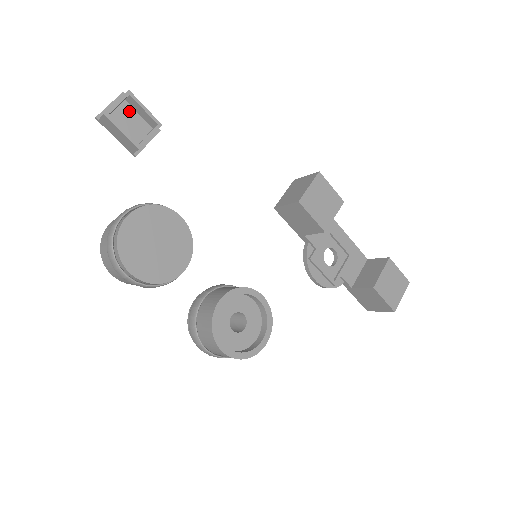
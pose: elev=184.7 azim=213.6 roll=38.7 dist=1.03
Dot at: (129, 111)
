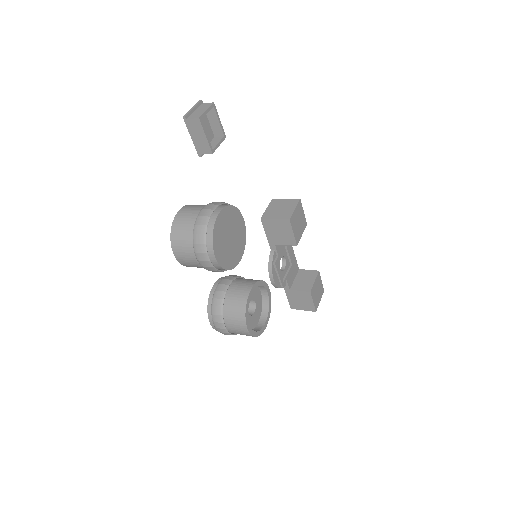
Dot at: (204, 118)
